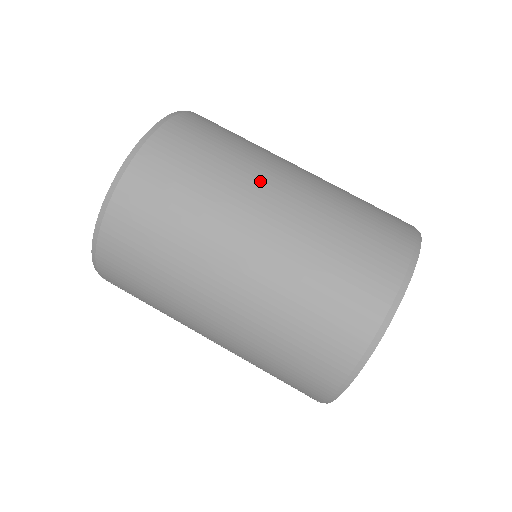
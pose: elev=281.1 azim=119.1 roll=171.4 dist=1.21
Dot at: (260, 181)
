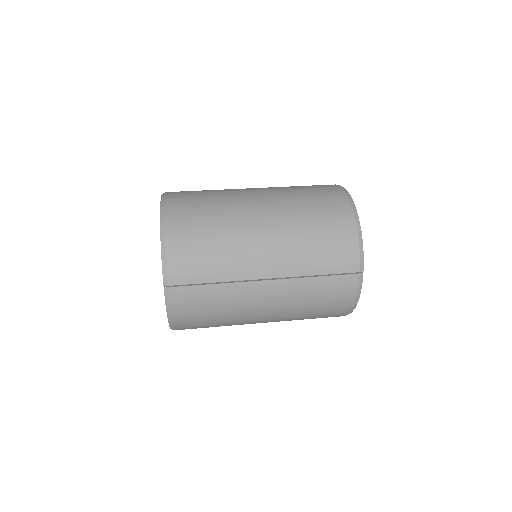
Dot at: occluded
